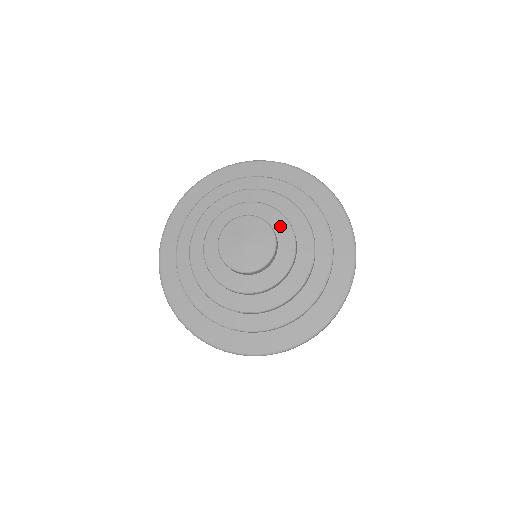
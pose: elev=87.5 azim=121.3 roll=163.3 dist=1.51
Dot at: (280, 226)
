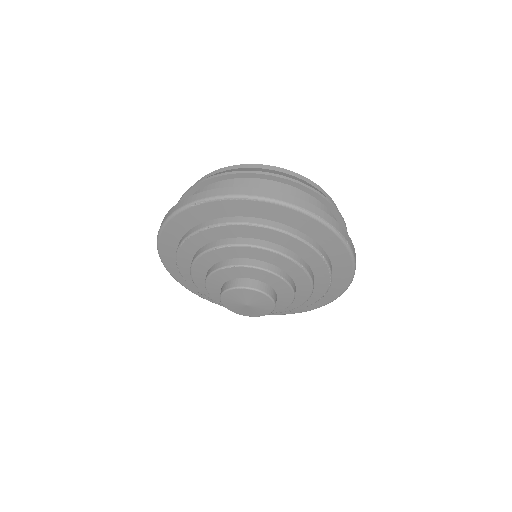
Dot at: (284, 301)
